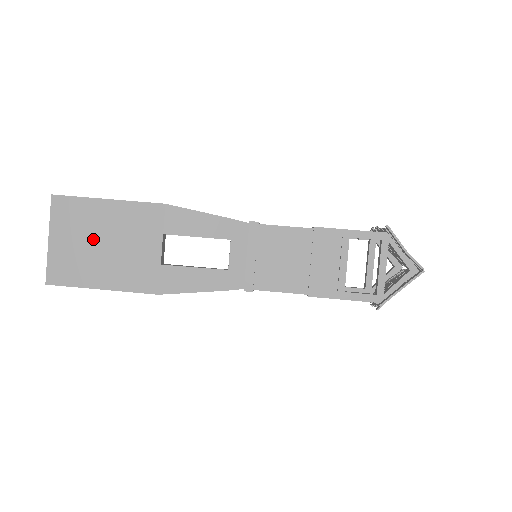
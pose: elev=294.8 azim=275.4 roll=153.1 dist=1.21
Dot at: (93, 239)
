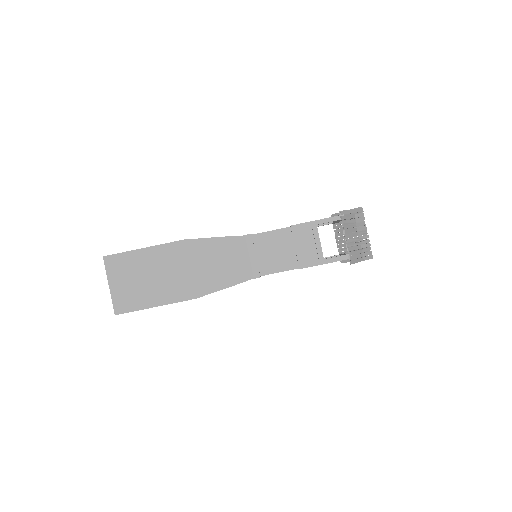
Dot at: occluded
